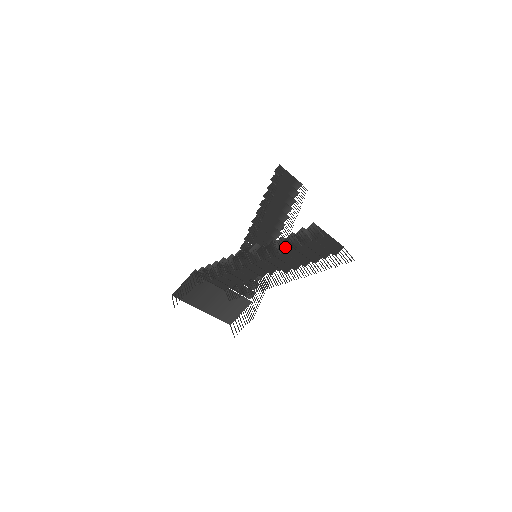
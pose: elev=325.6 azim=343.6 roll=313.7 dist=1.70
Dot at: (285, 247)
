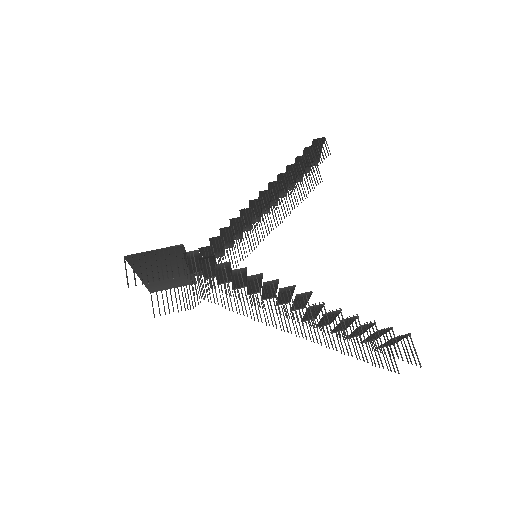
Dot at: (345, 321)
